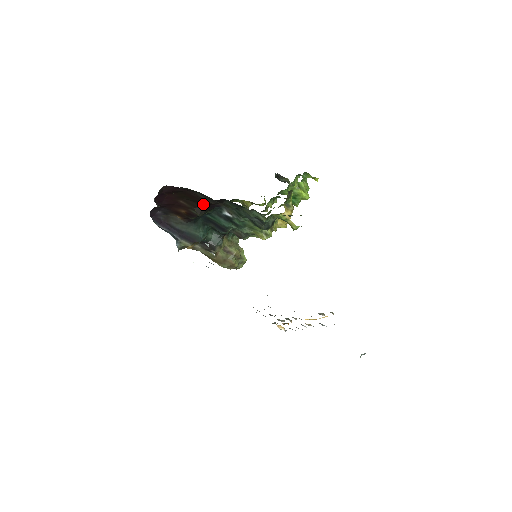
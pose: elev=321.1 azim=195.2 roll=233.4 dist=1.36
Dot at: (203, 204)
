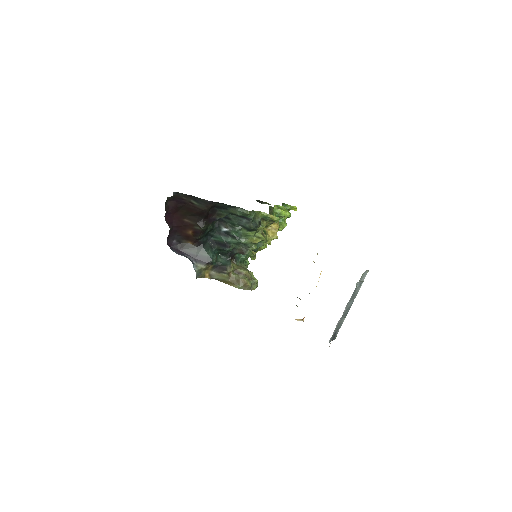
Dot at: (201, 217)
